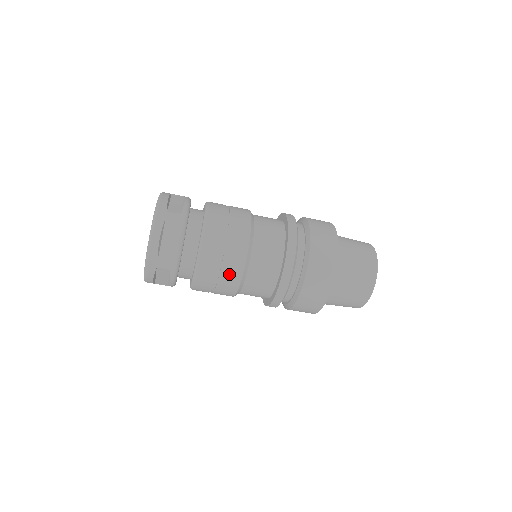
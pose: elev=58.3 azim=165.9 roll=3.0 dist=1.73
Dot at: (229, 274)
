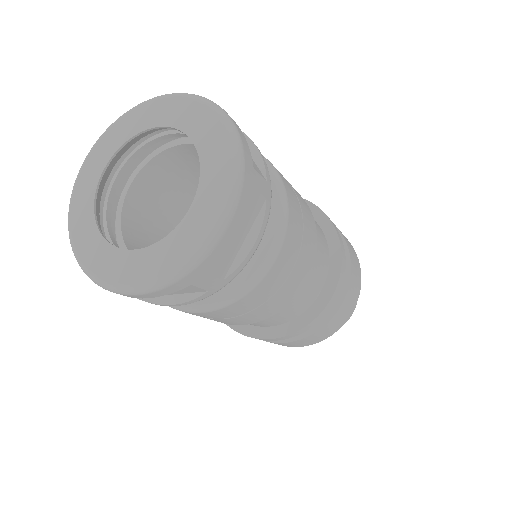
Dot at: (273, 305)
